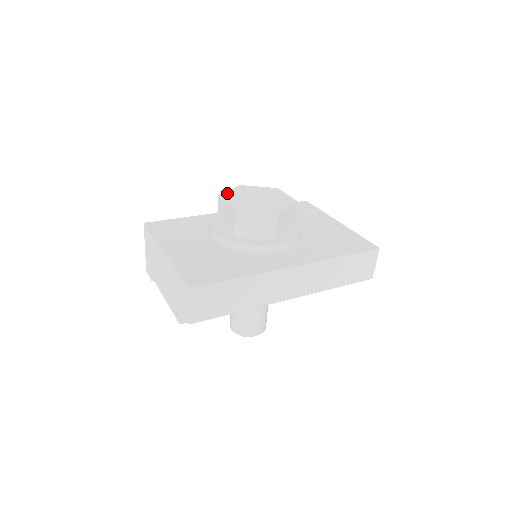
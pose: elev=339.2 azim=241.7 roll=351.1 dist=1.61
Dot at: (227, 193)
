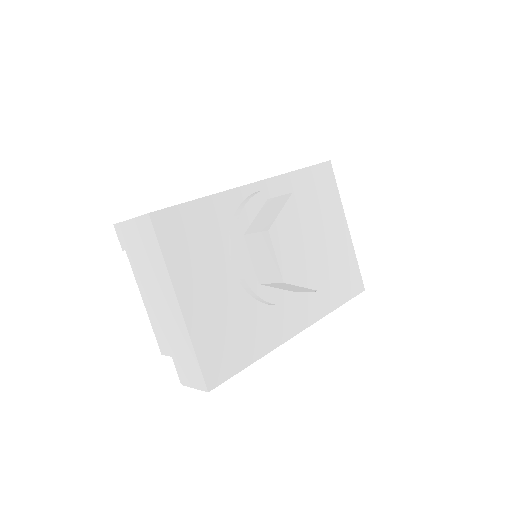
Dot at: (278, 224)
